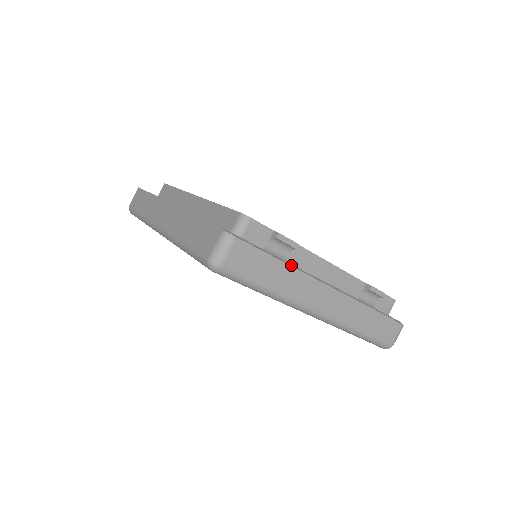
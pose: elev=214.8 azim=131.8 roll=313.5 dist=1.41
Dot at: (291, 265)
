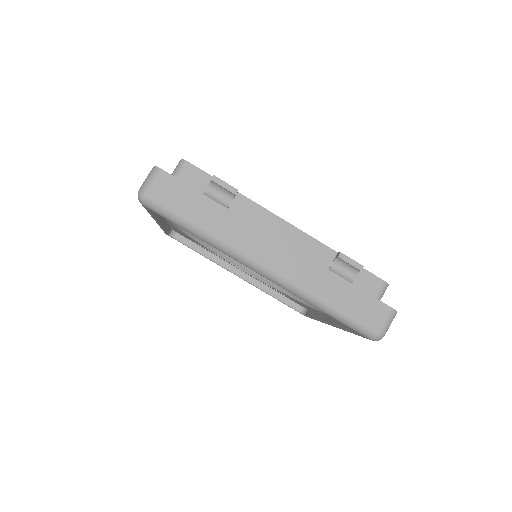
Dot at: occluded
